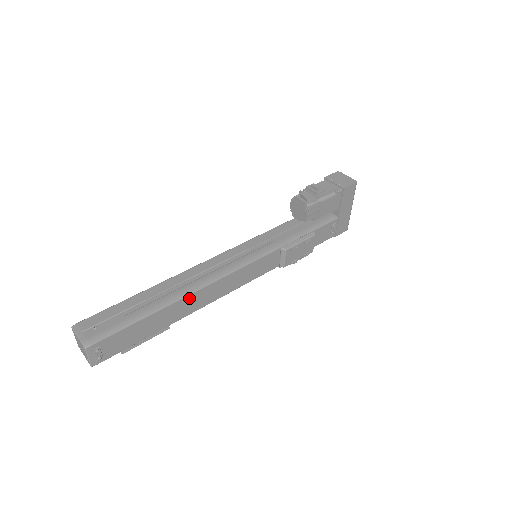
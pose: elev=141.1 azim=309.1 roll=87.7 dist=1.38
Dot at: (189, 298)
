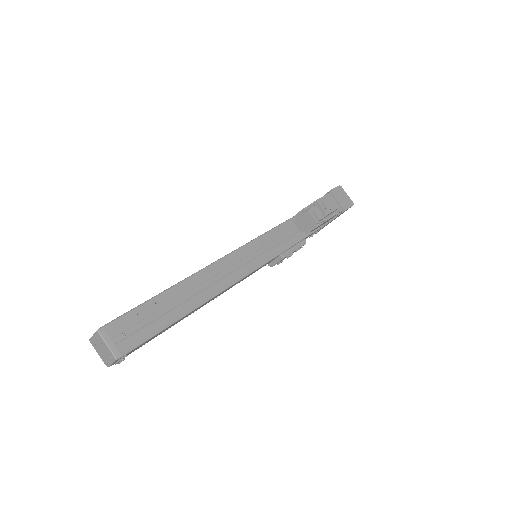
Dot at: (205, 303)
